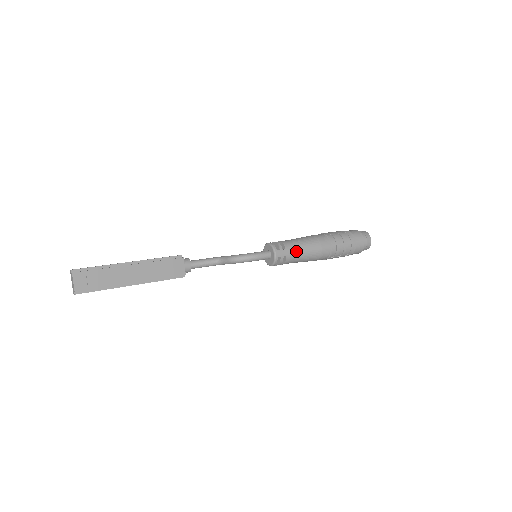
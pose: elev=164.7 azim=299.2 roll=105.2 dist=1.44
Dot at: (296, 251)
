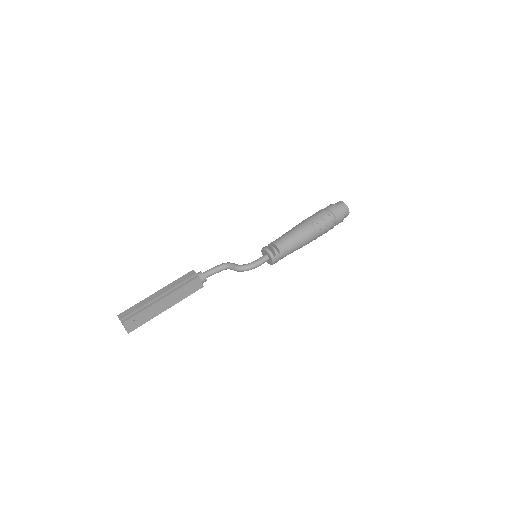
Dot at: (289, 250)
